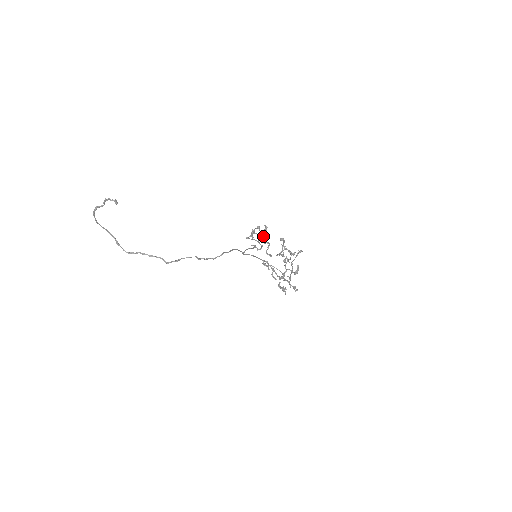
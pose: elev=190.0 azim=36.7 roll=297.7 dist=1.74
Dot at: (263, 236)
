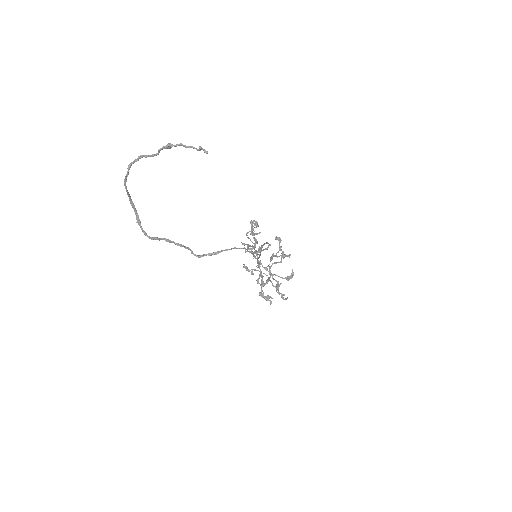
Dot at: occluded
